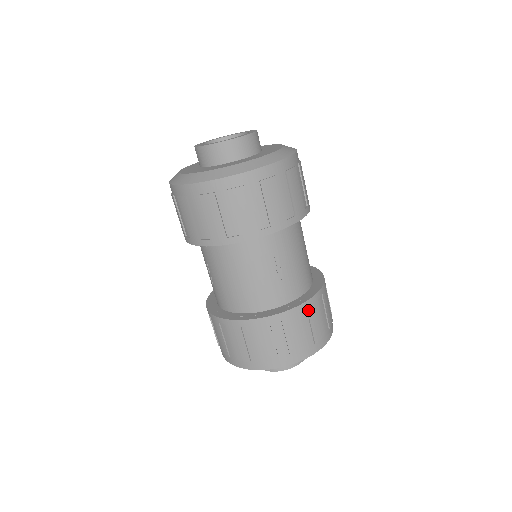
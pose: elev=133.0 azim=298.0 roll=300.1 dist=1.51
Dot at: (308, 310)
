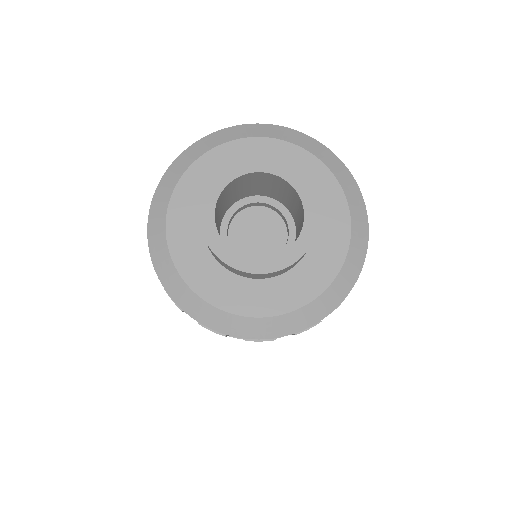
Dot at: occluded
